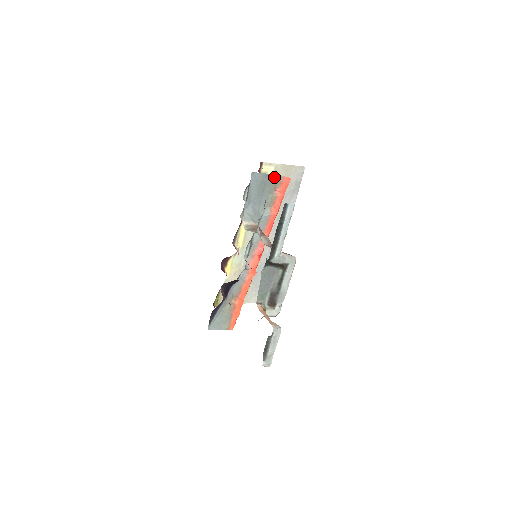
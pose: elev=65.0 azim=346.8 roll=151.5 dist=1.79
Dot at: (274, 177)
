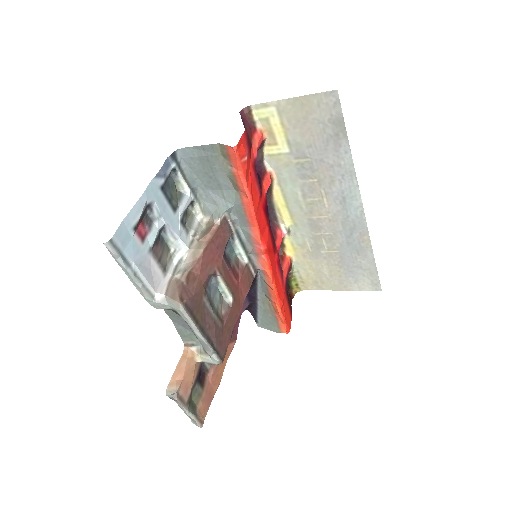
Dot at: (216, 148)
